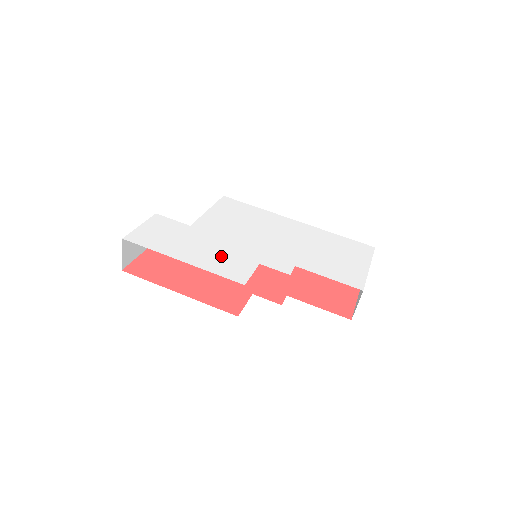
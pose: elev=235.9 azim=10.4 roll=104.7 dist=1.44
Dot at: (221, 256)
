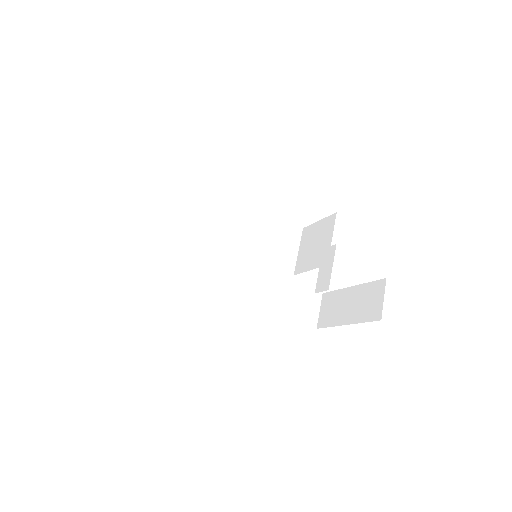
Dot at: occluded
